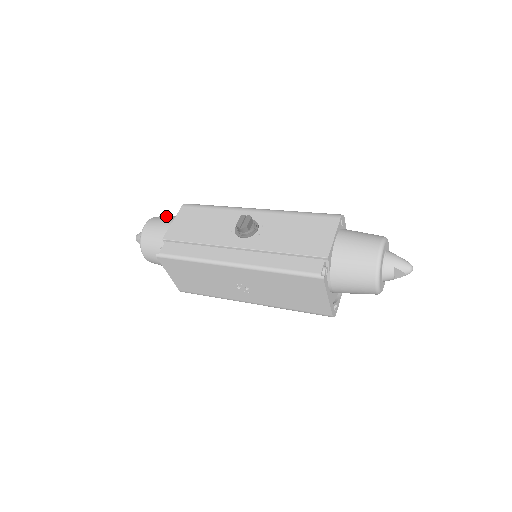
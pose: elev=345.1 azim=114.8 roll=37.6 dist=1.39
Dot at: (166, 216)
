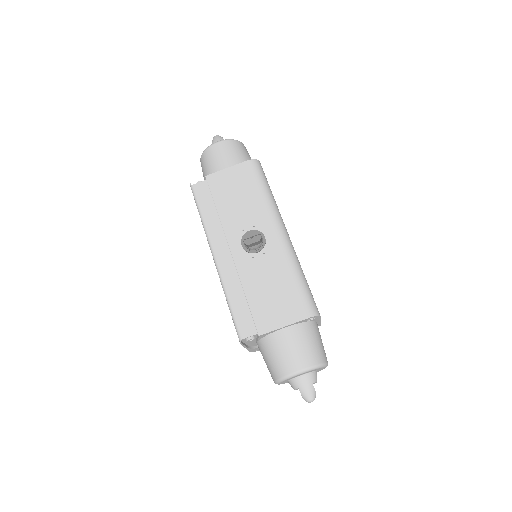
Dot at: (238, 150)
